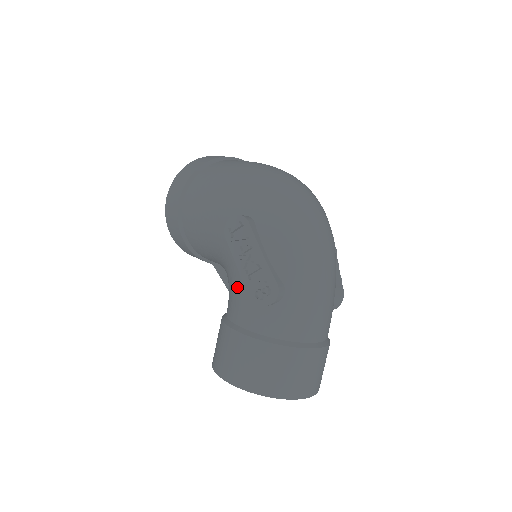
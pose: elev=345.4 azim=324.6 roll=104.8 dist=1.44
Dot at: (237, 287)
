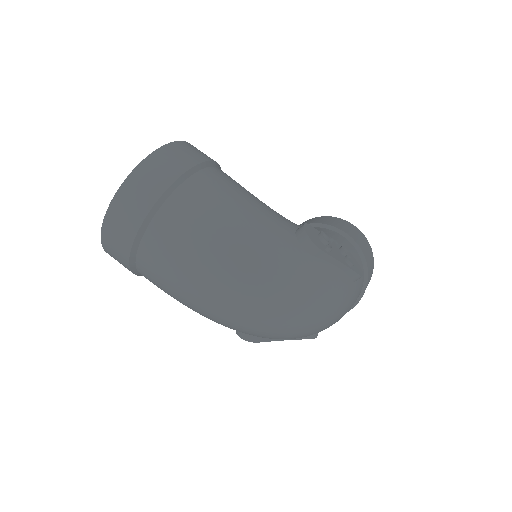
Dot at: occluded
